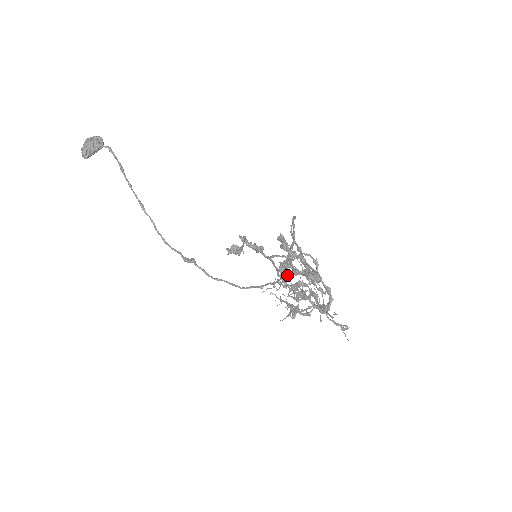
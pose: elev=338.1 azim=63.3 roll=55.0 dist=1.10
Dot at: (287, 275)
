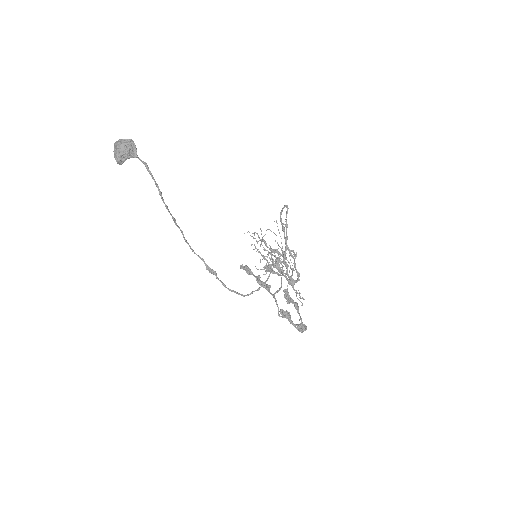
Dot at: occluded
